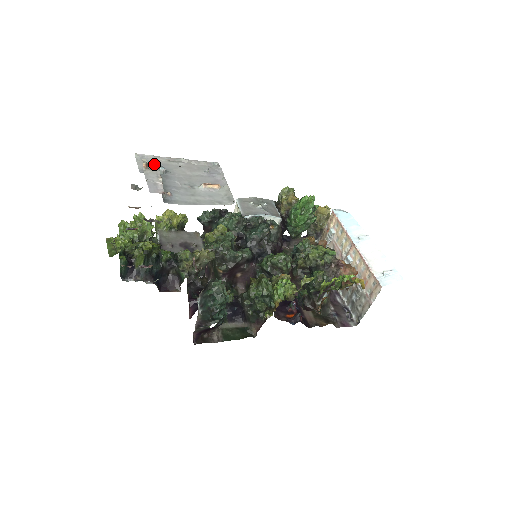
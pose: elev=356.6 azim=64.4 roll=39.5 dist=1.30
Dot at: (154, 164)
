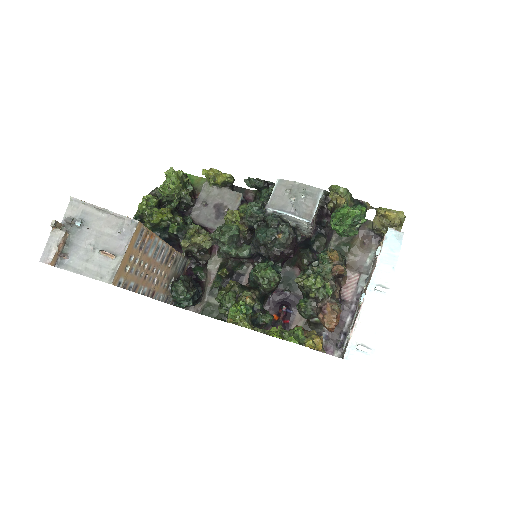
Dot at: (80, 212)
